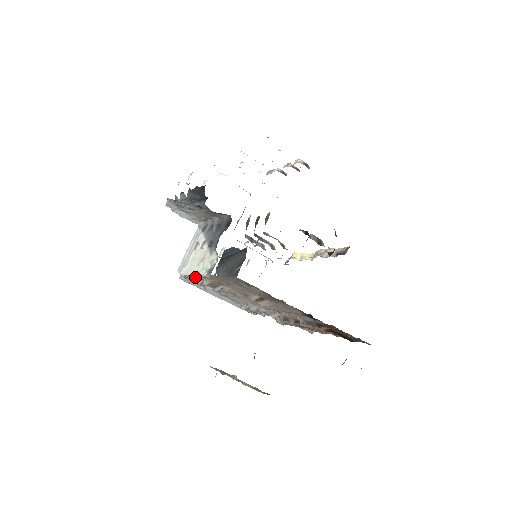
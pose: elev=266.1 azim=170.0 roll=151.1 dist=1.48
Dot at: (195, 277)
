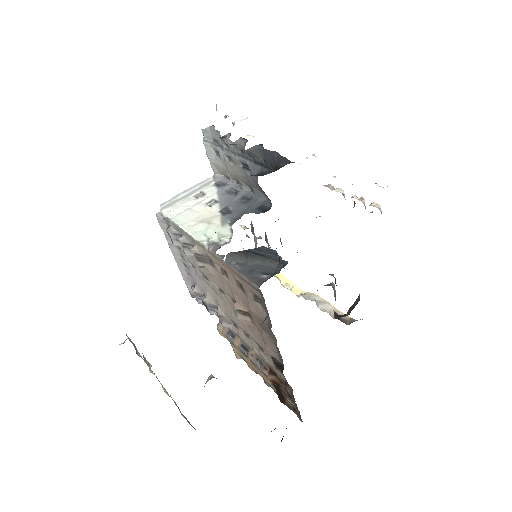
Dot at: (184, 232)
